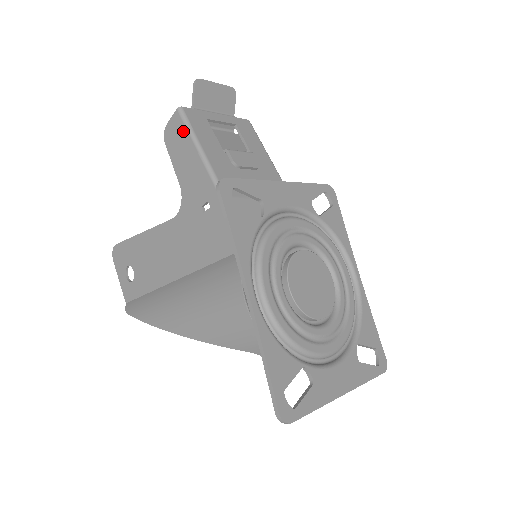
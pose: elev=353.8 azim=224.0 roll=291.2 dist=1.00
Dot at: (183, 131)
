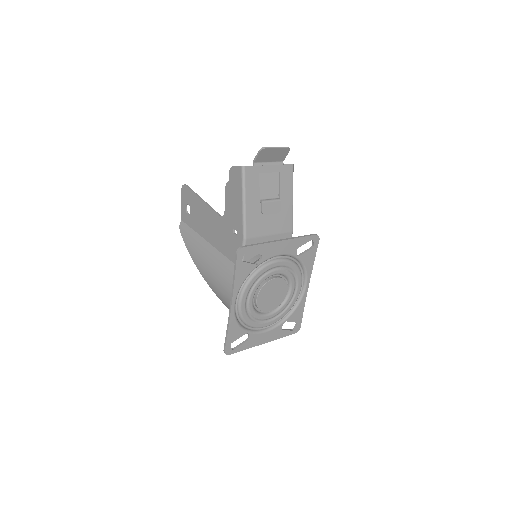
Dot at: (240, 183)
